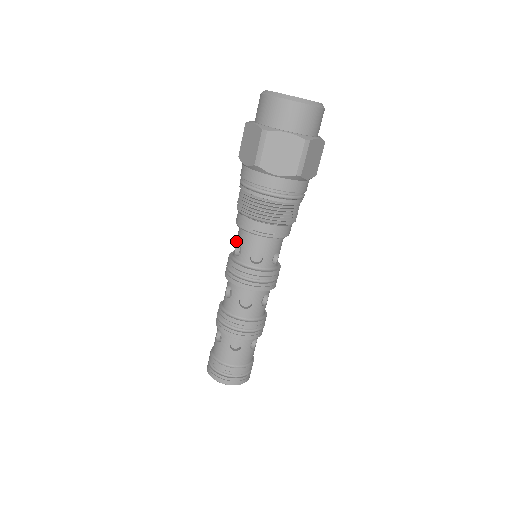
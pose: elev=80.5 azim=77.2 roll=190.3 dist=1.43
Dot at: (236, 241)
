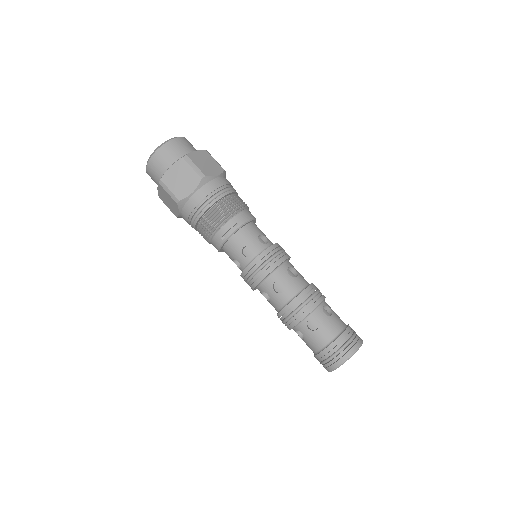
Dot at: occluded
